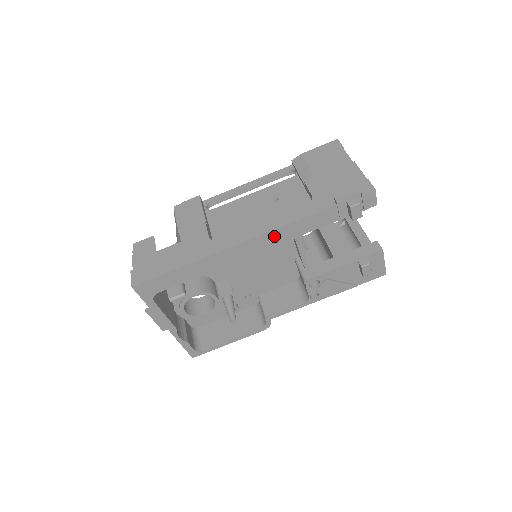
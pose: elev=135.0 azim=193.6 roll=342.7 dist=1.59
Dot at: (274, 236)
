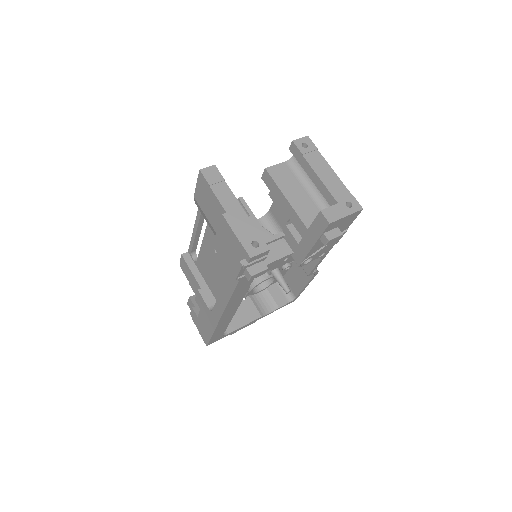
Dot at: (234, 301)
